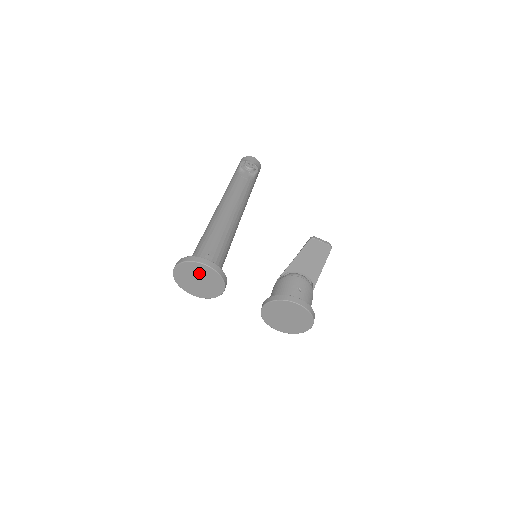
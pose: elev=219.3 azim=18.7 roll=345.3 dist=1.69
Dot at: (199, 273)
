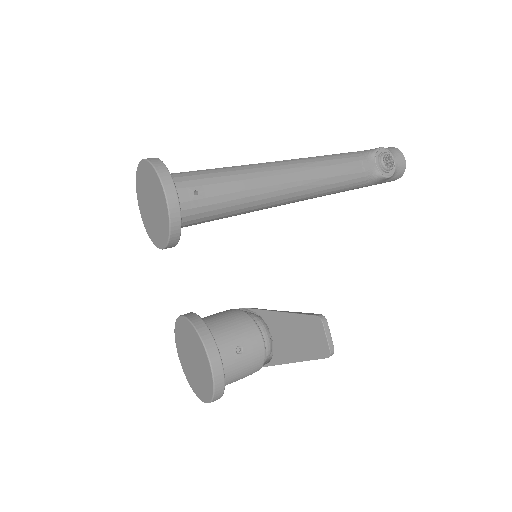
Dot at: (156, 197)
